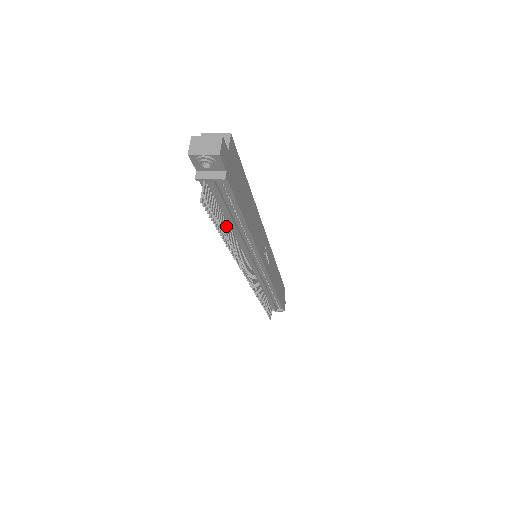
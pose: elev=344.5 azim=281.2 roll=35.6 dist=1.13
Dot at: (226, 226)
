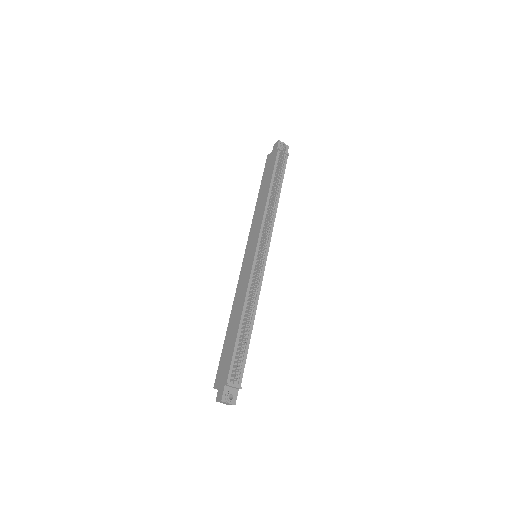
Dot at: (274, 186)
